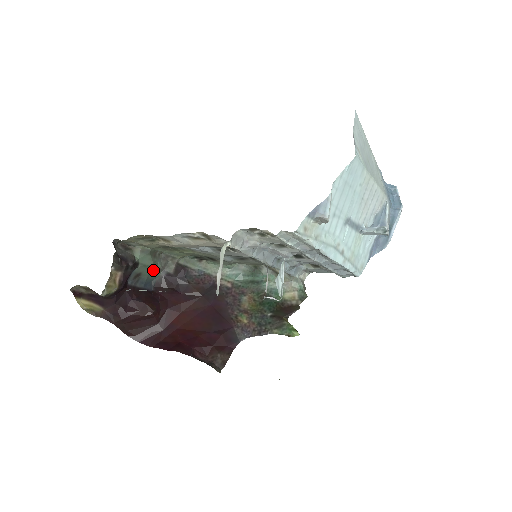
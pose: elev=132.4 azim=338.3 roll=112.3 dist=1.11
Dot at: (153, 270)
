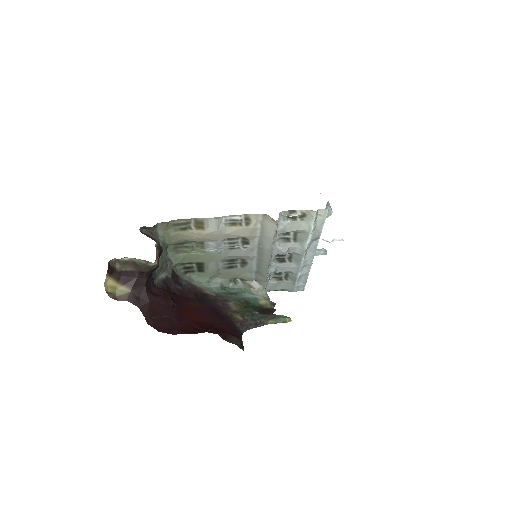
Dot at: (160, 268)
